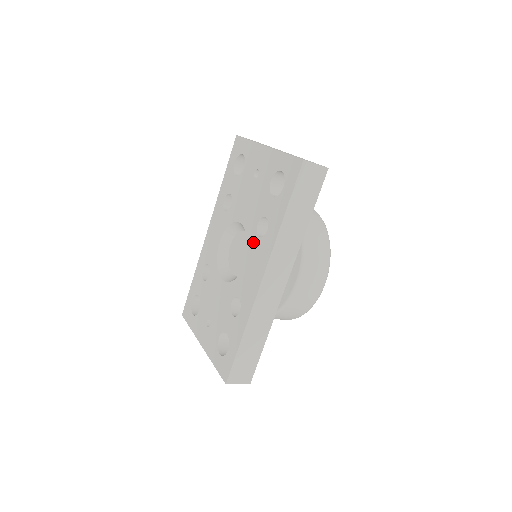
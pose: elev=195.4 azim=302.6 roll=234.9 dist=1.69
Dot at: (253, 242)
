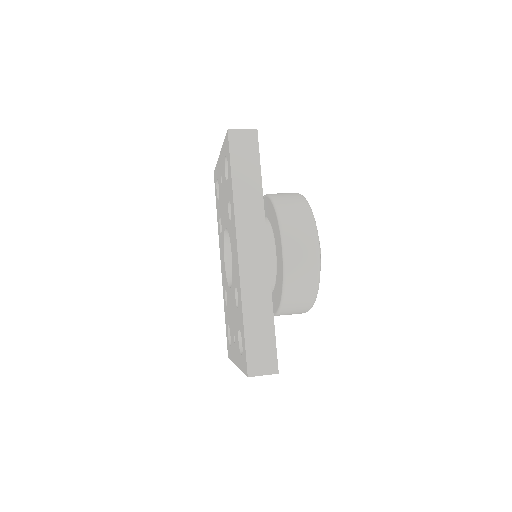
Dot at: (230, 230)
